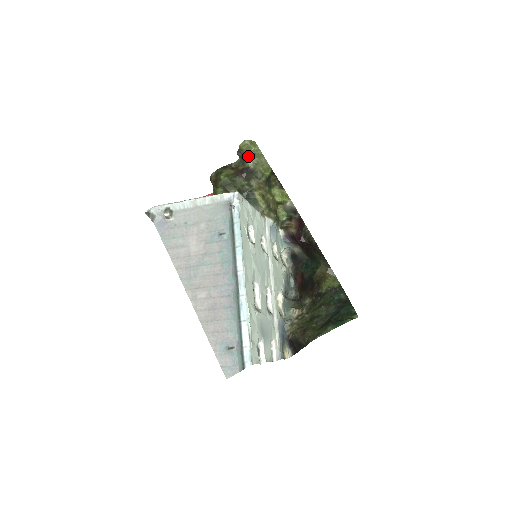
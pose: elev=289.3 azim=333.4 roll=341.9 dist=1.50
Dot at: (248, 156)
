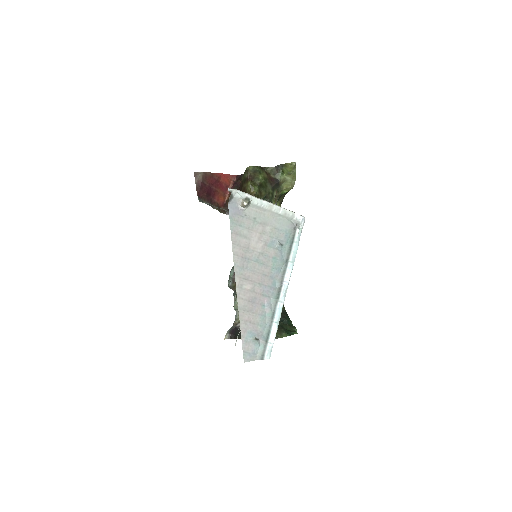
Dot at: (285, 172)
